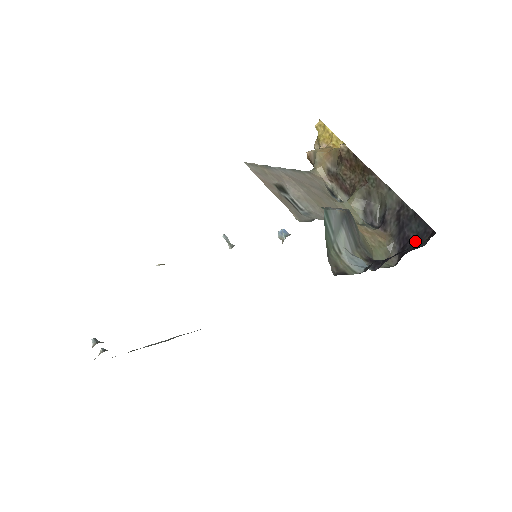
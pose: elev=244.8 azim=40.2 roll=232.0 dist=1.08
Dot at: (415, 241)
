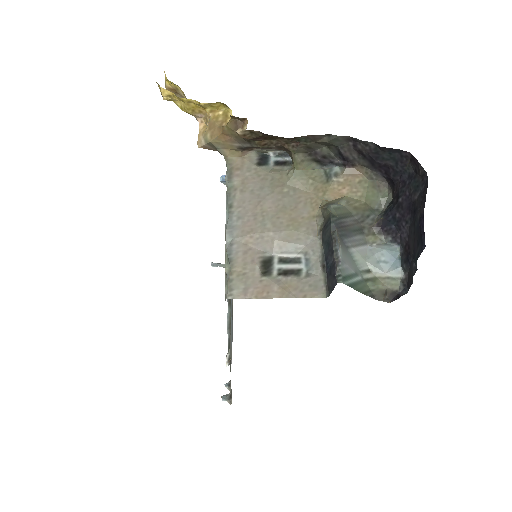
Dot at: (397, 167)
